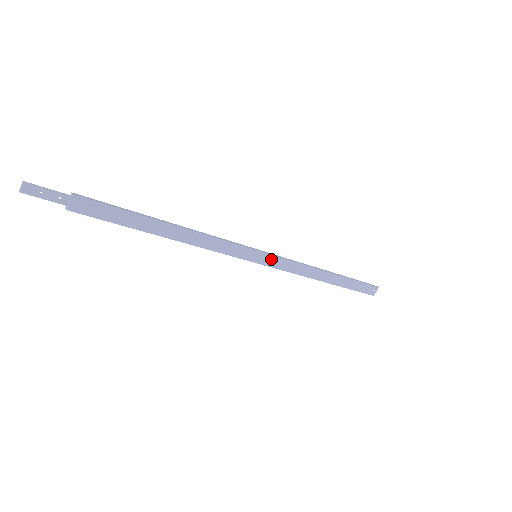
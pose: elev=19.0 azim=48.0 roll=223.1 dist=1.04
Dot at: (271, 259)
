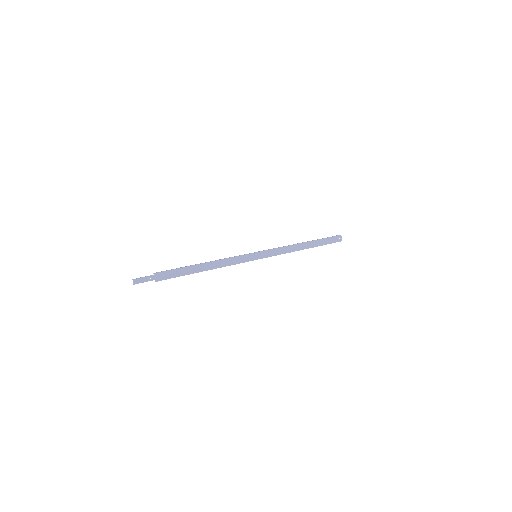
Dot at: (265, 253)
